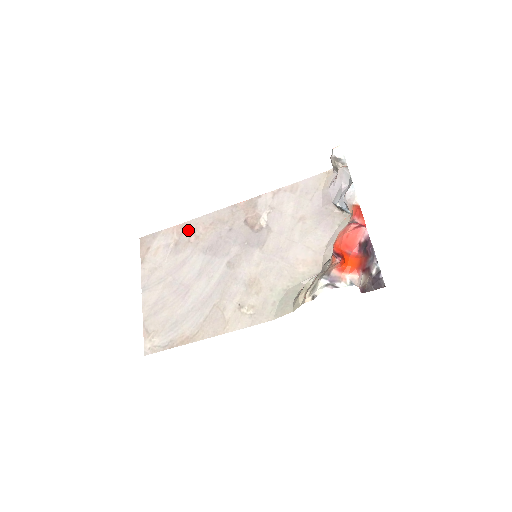
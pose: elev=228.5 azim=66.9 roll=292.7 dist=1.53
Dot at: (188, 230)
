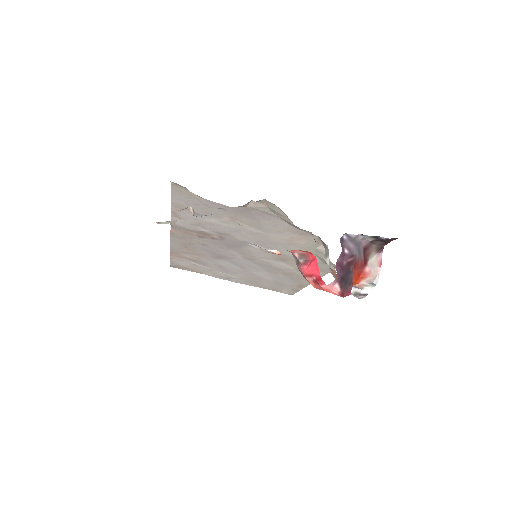
Dot at: (182, 254)
